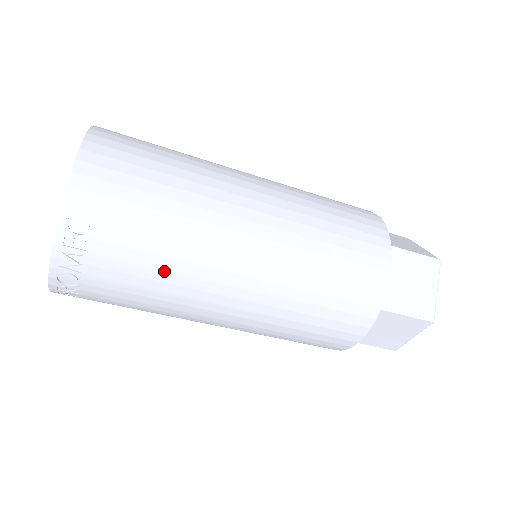
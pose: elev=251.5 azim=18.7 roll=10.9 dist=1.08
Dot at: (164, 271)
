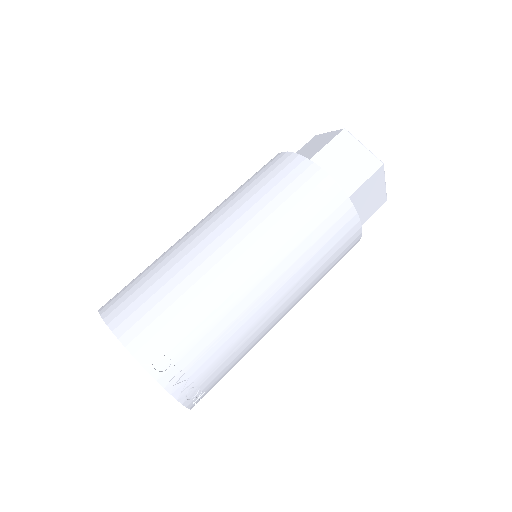
Dot at: (227, 329)
